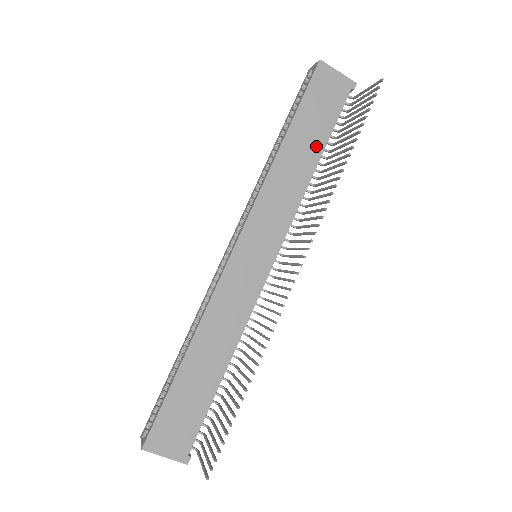
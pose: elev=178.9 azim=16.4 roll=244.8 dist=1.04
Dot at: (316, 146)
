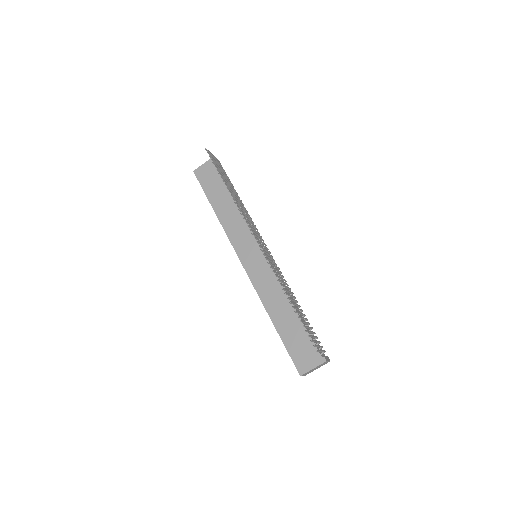
Dot at: (226, 194)
